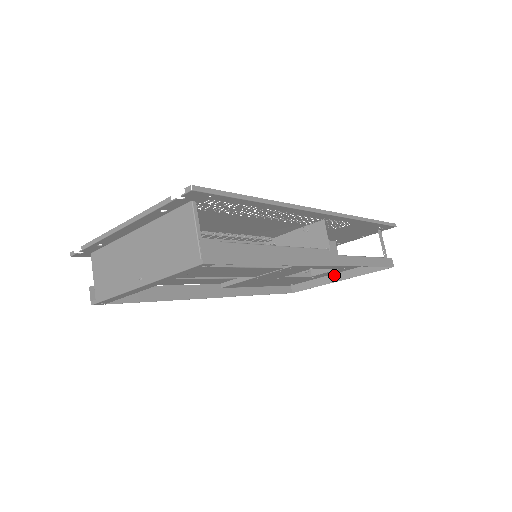
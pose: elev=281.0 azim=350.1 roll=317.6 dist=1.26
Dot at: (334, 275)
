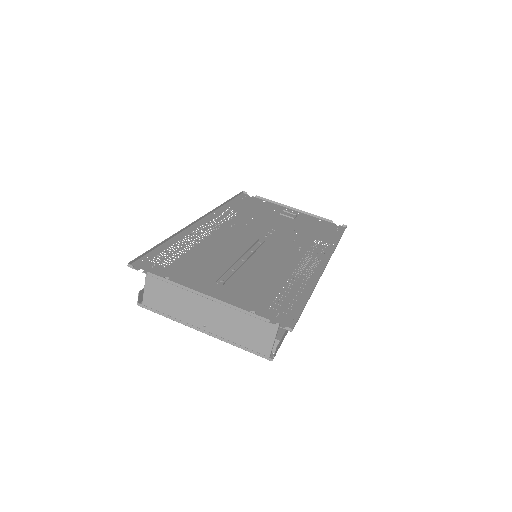
Dot at: occluded
